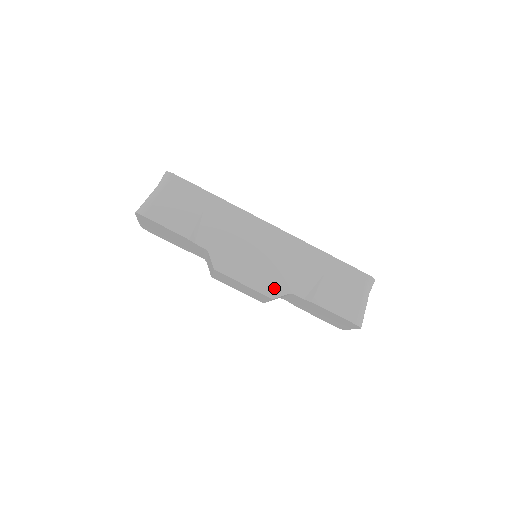
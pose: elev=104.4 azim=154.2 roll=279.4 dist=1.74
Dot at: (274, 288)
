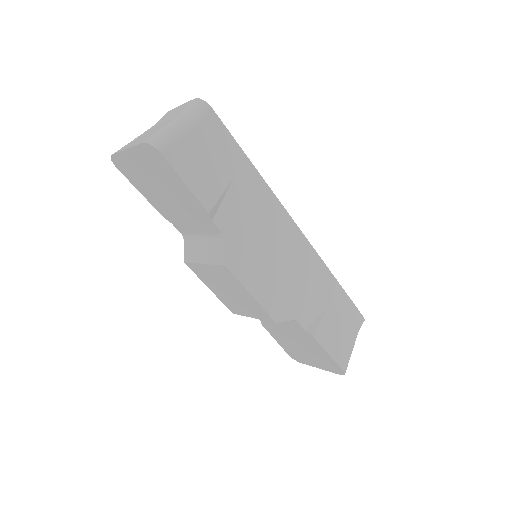
Dot at: (281, 309)
